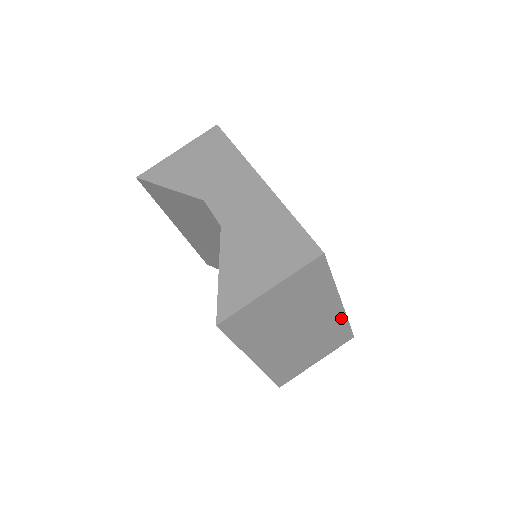
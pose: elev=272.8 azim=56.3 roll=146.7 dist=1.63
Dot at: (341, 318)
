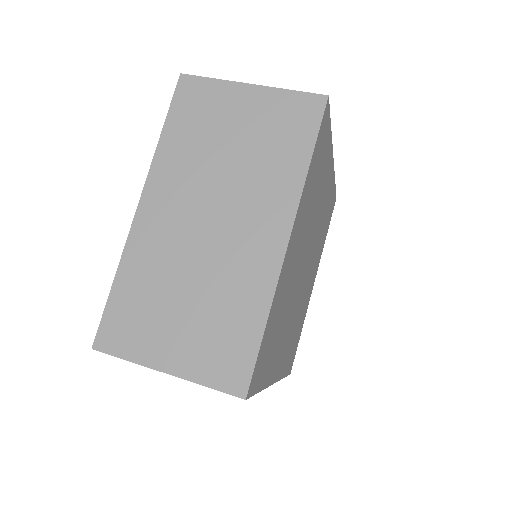
Dot at: (266, 287)
